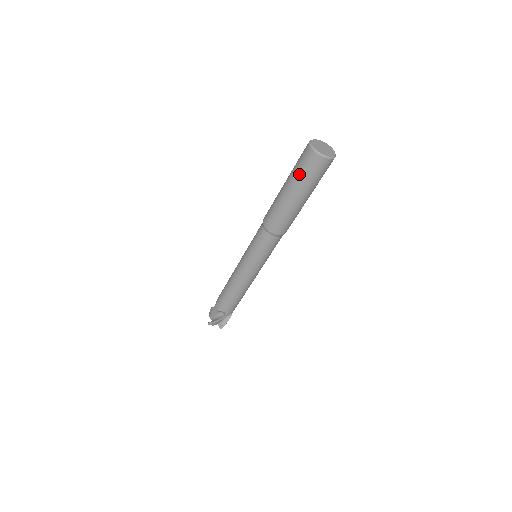
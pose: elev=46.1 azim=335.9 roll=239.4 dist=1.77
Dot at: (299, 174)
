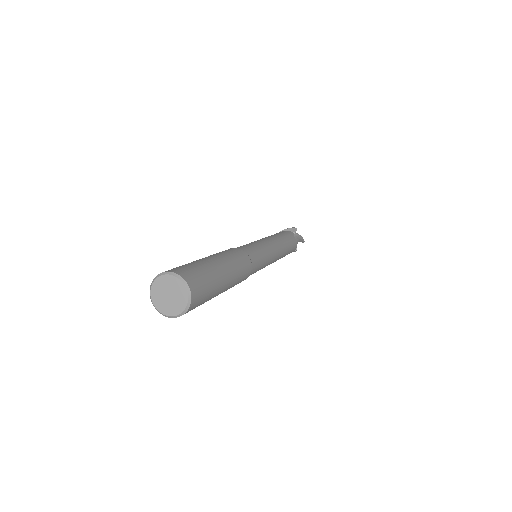
Dot at: occluded
